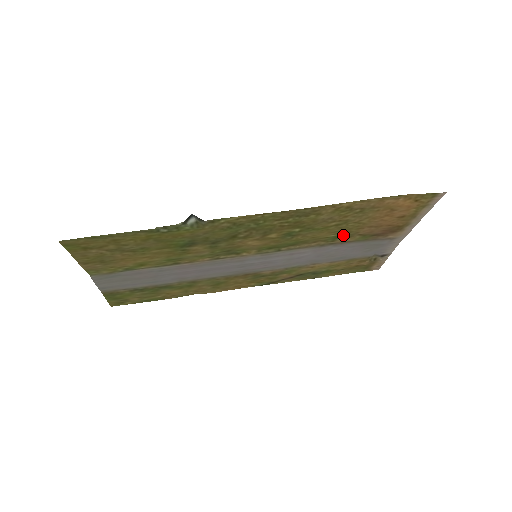
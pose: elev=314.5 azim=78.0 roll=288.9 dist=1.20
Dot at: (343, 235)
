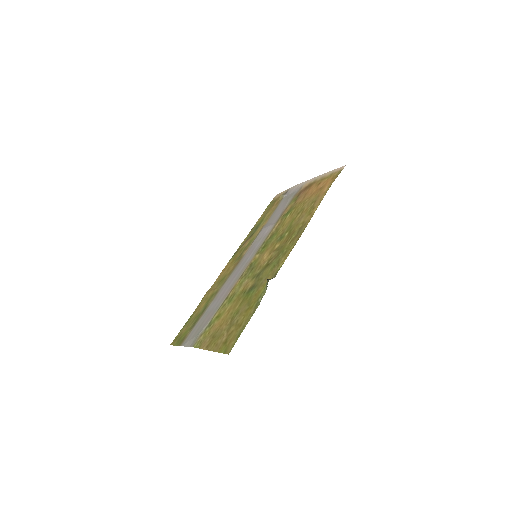
Dot at: (290, 210)
